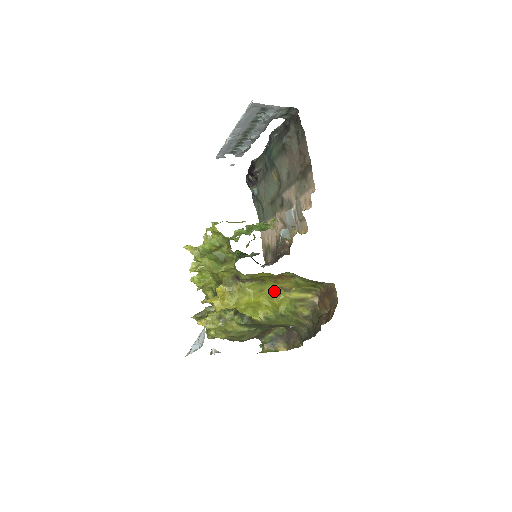
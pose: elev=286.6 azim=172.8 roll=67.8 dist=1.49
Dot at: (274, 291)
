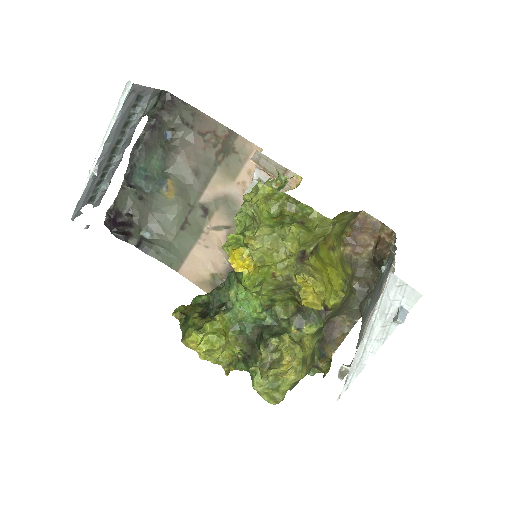
Dot at: (327, 257)
